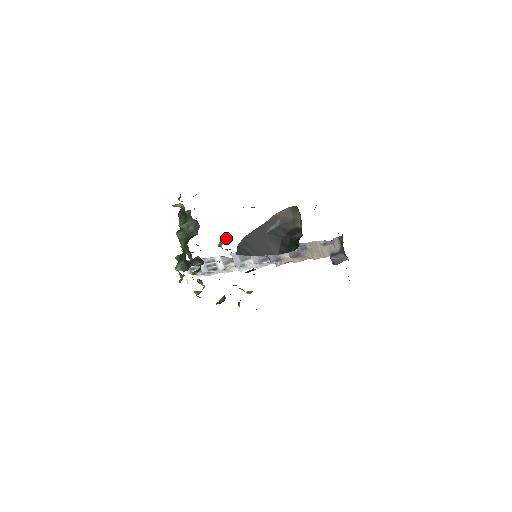
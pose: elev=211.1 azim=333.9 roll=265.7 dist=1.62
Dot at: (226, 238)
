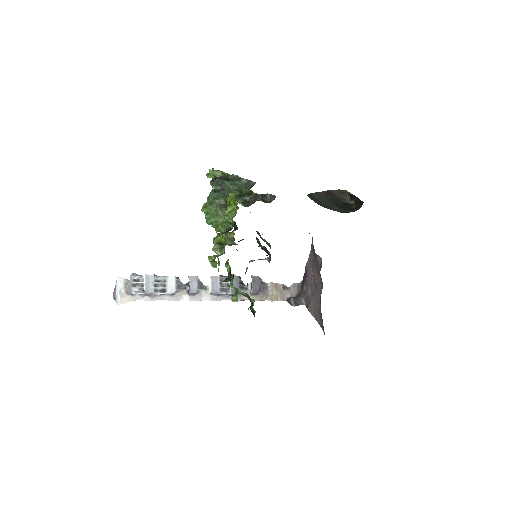
Dot at: occluded
